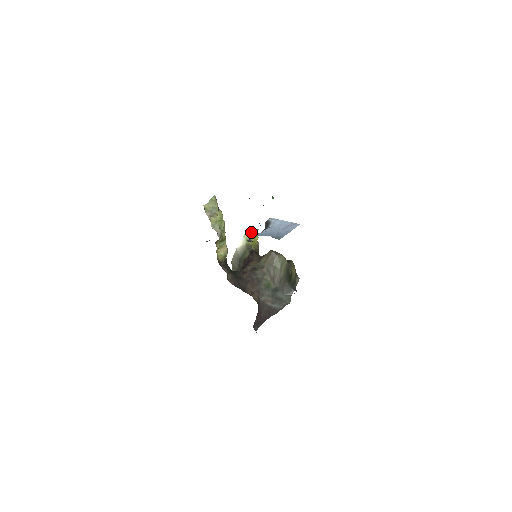
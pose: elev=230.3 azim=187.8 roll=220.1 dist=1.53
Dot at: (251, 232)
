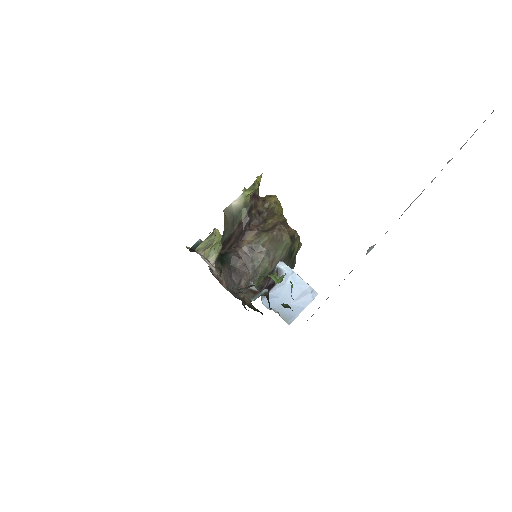
Dot at: (253, 189)
